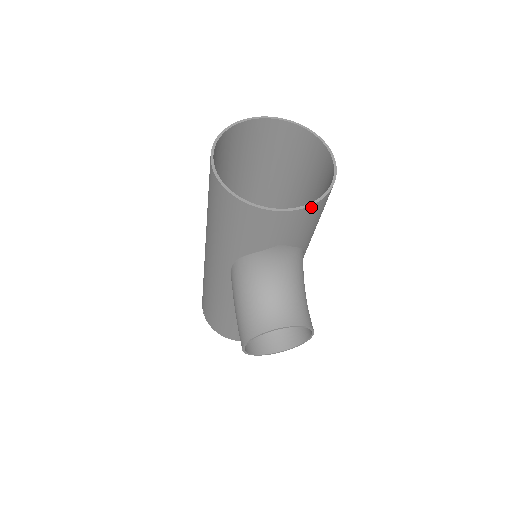
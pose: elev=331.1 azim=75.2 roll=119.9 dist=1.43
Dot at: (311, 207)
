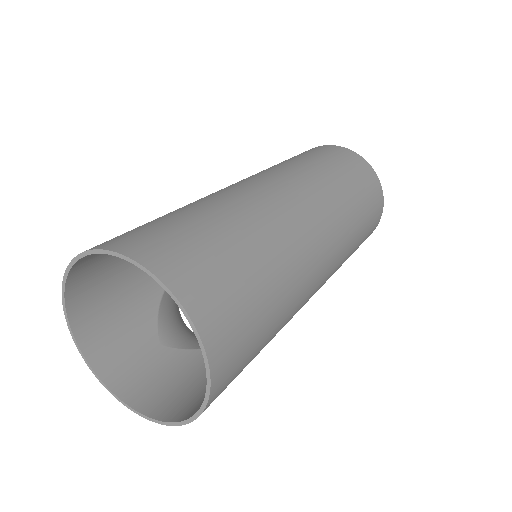
Dot at: (131, 404)
